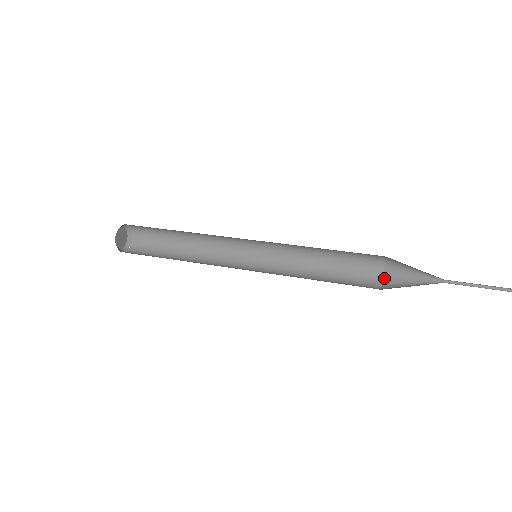
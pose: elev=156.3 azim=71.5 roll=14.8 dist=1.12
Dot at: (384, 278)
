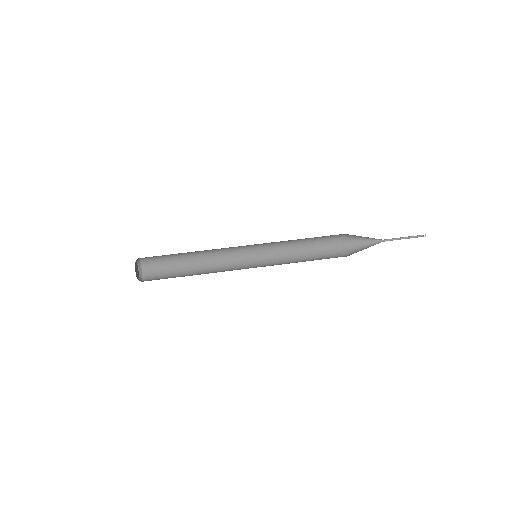
Dot at: (344, 247)
